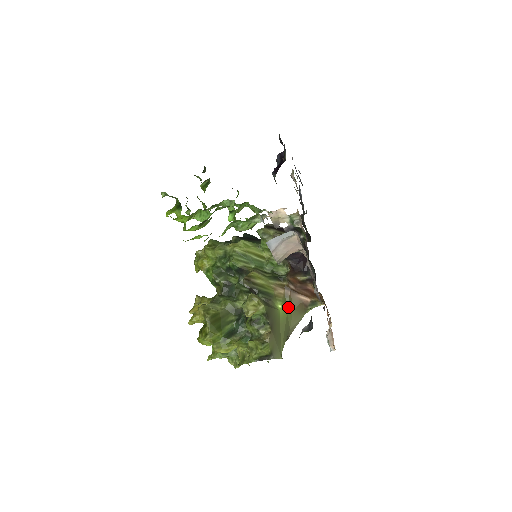
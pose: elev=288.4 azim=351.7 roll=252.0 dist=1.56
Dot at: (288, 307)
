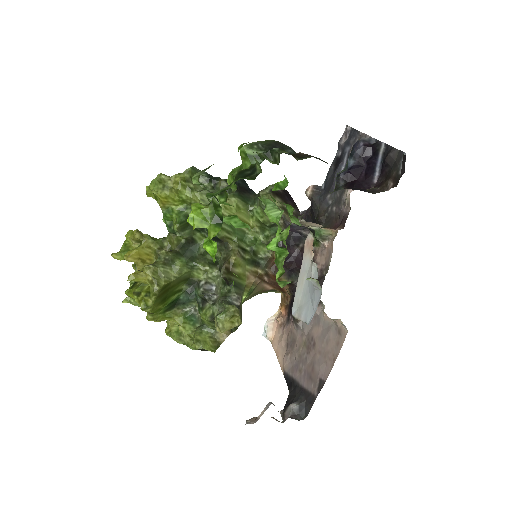
Dot at: (249, 294)
